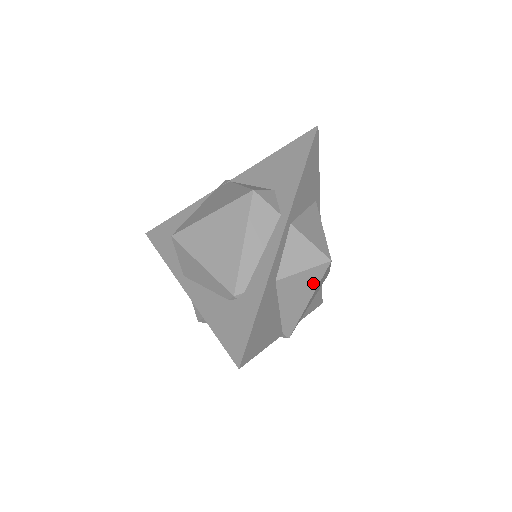
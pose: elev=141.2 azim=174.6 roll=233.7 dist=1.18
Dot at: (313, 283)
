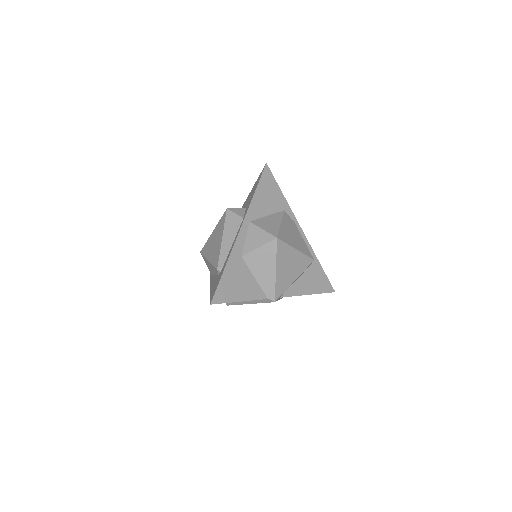
Dot at: (271, 256)
